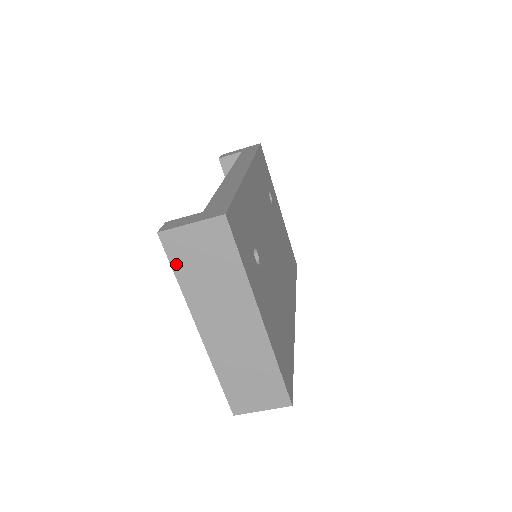
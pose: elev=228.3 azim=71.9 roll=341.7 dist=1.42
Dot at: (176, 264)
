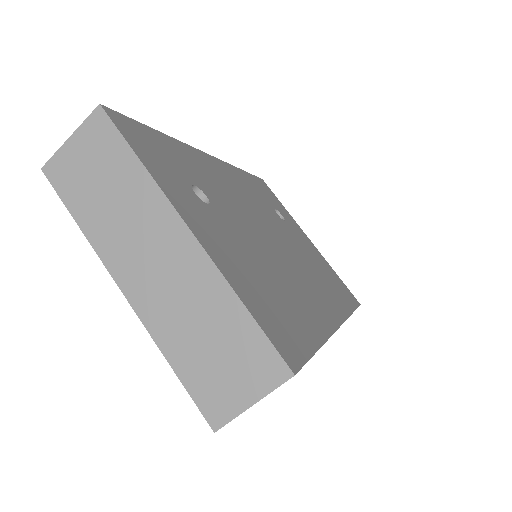
Dot at: (69, 200)
